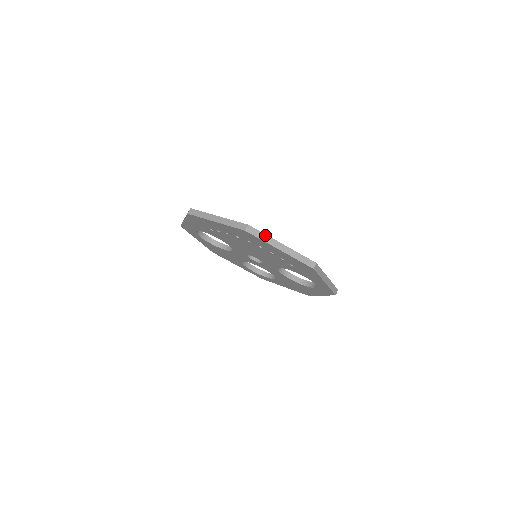
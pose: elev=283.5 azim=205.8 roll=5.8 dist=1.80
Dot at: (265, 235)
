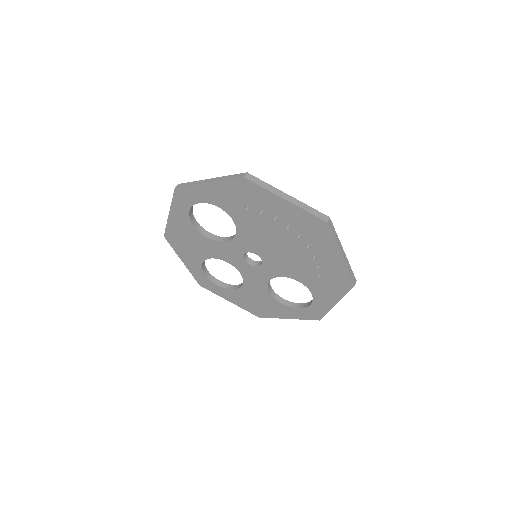
Dot at: (337, 235)
